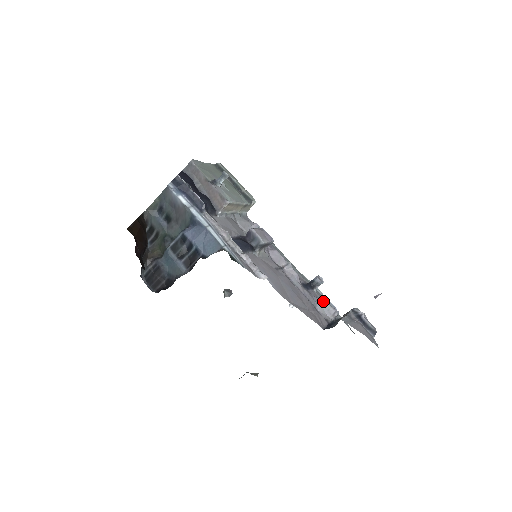
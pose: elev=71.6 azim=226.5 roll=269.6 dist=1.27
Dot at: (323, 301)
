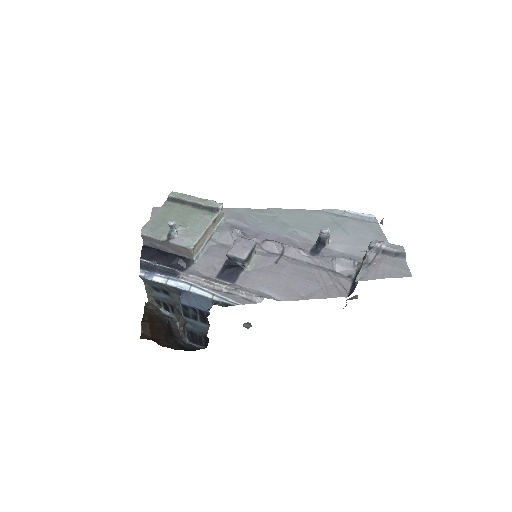
Dot at: (337, 259)
